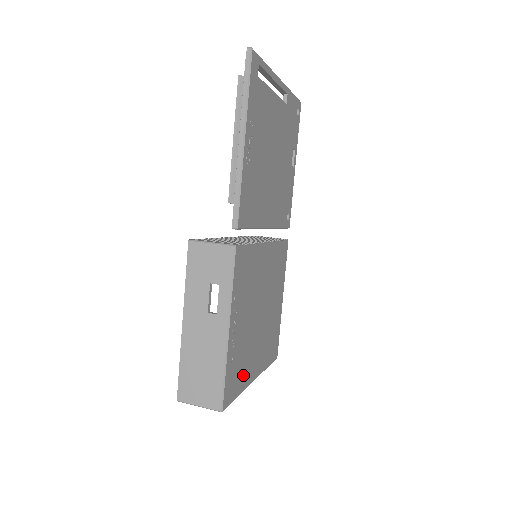
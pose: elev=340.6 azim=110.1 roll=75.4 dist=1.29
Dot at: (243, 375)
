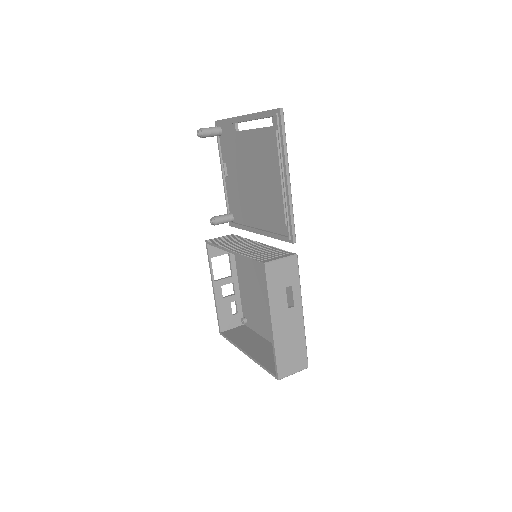
Dot at: occluded
